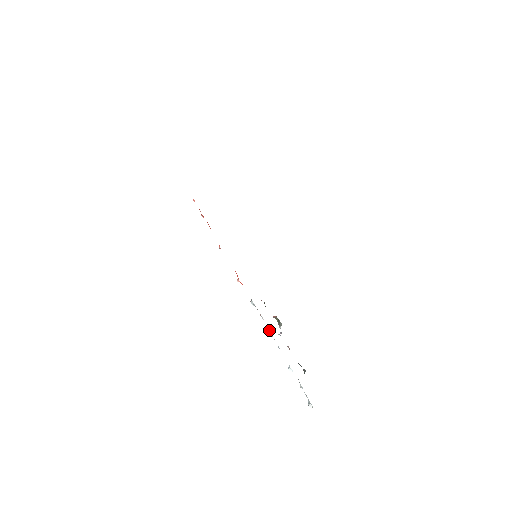
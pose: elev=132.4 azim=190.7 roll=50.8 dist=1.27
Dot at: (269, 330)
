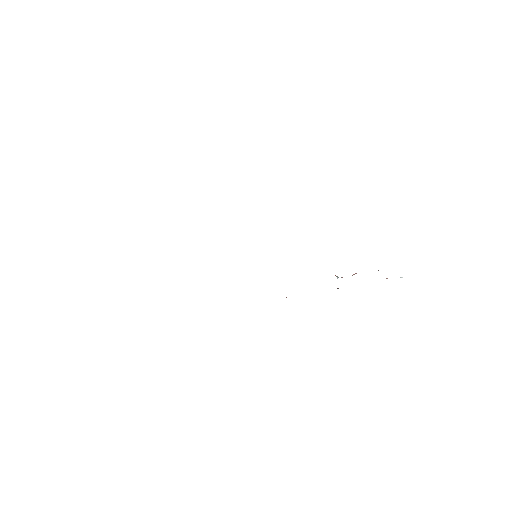
Dot at: occluded
